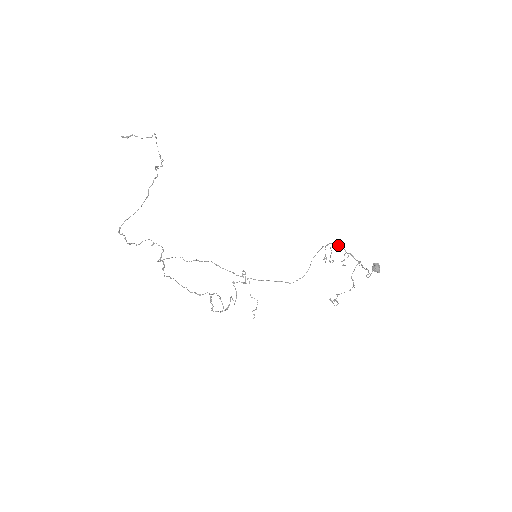
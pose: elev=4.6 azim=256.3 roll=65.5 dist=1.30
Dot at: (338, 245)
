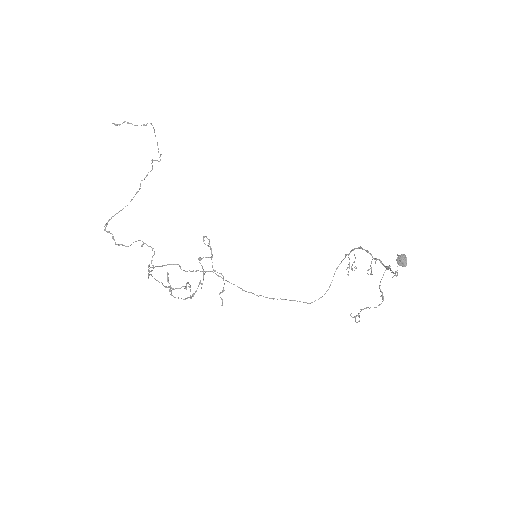
Dot at: (363, 249)
